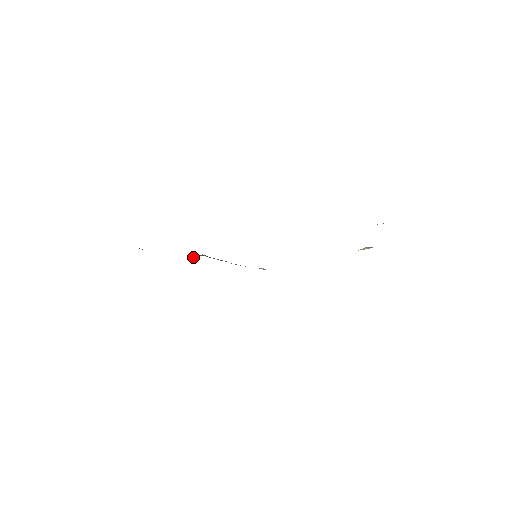
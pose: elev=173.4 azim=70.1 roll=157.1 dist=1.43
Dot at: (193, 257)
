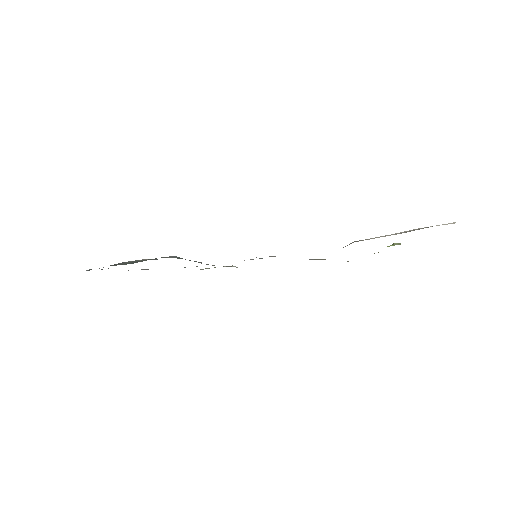
Dot at: (152, 259)
